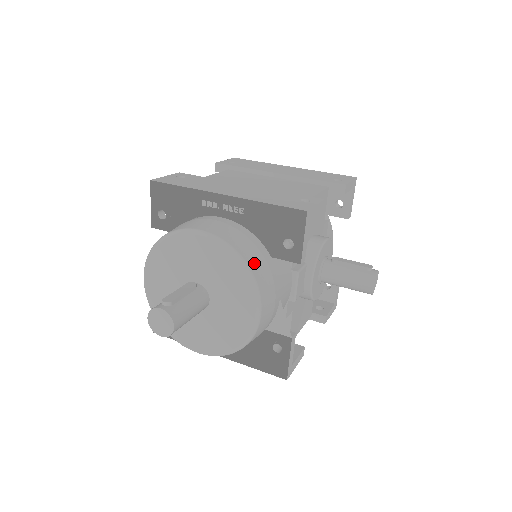
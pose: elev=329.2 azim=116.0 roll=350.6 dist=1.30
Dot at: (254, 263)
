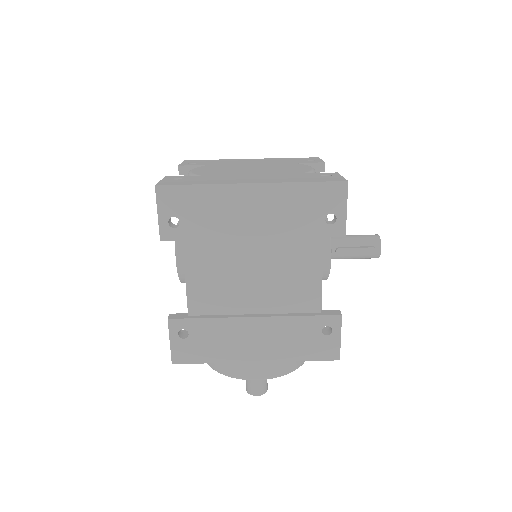
Dot at: occluded
